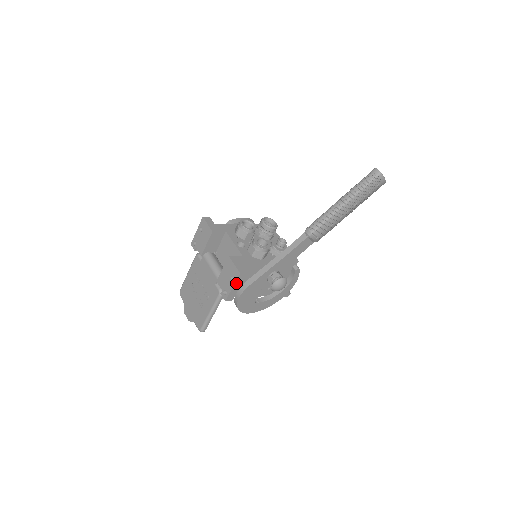
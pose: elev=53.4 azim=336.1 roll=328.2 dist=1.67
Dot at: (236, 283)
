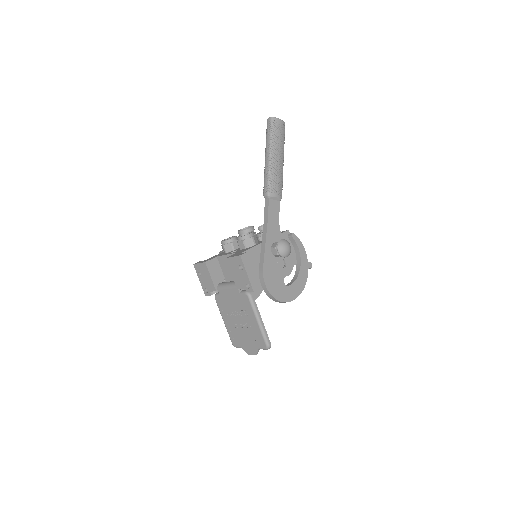
Dot at: (246, 268)
